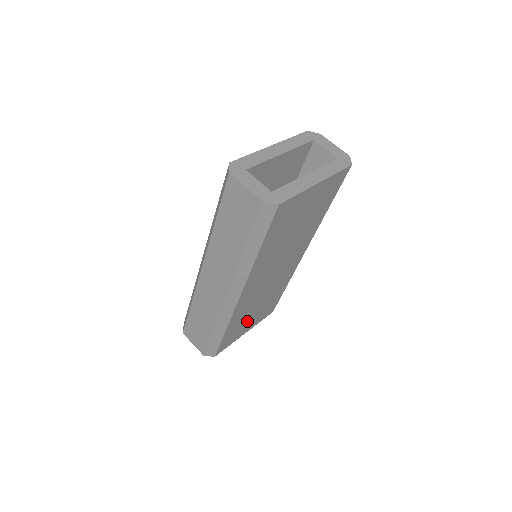
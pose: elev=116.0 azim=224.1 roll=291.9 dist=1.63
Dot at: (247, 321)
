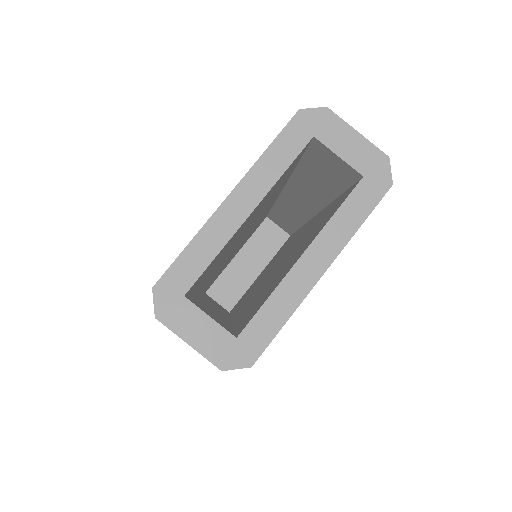
Dot at: occluded
